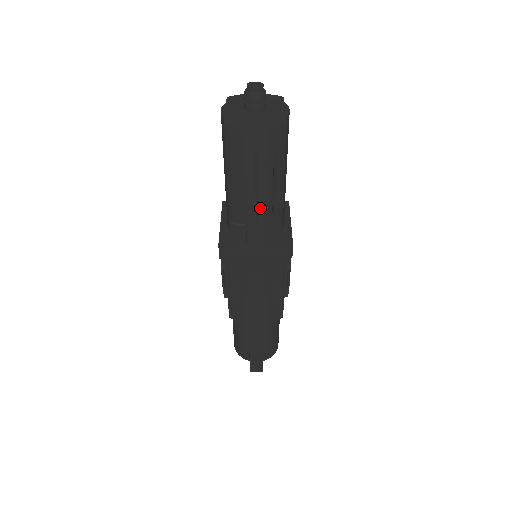
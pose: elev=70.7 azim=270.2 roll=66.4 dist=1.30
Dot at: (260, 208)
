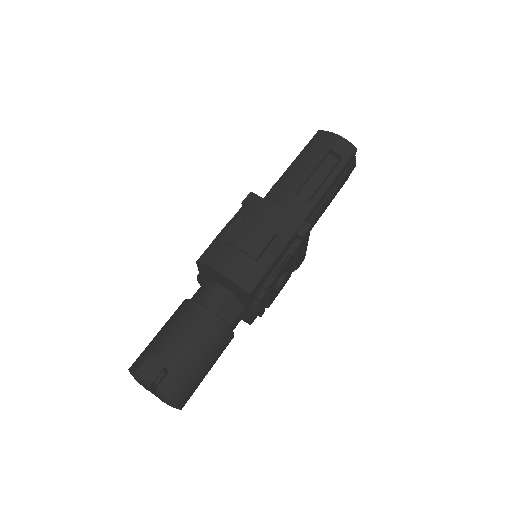
Dot at: (303, 190)
